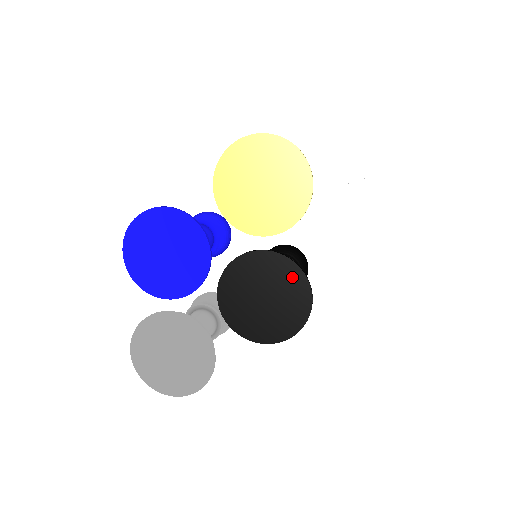
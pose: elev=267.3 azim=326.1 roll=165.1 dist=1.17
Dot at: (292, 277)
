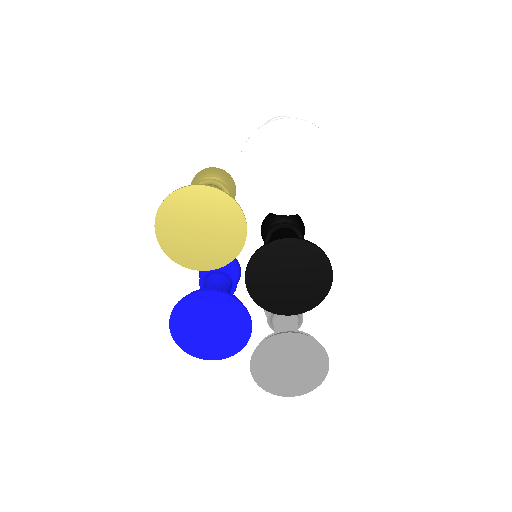
Dot at: (286, 249)
